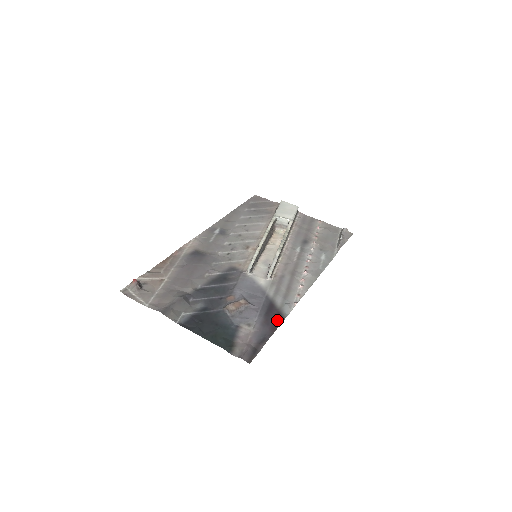
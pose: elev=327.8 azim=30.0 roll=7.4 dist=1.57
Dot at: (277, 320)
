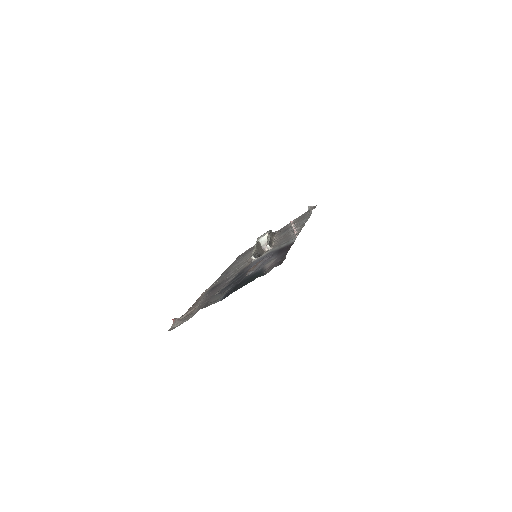
Dot at: (288, 247)
